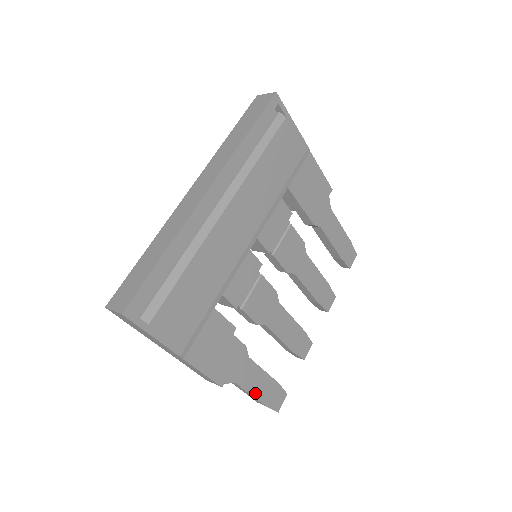
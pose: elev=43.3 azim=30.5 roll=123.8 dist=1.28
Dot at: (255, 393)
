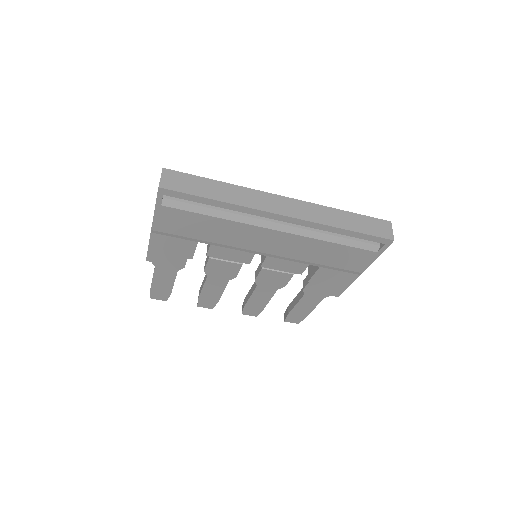
Dot at: (155, 281)
